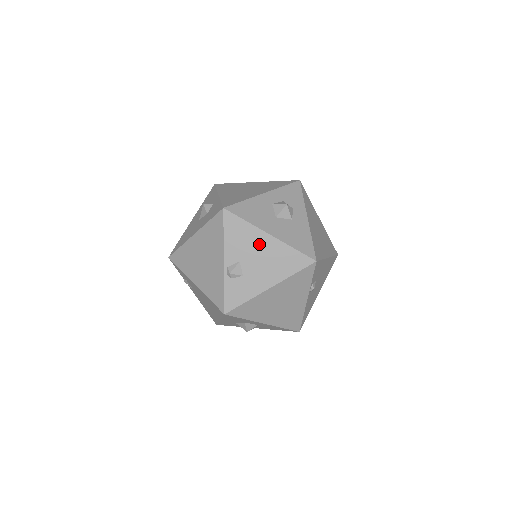
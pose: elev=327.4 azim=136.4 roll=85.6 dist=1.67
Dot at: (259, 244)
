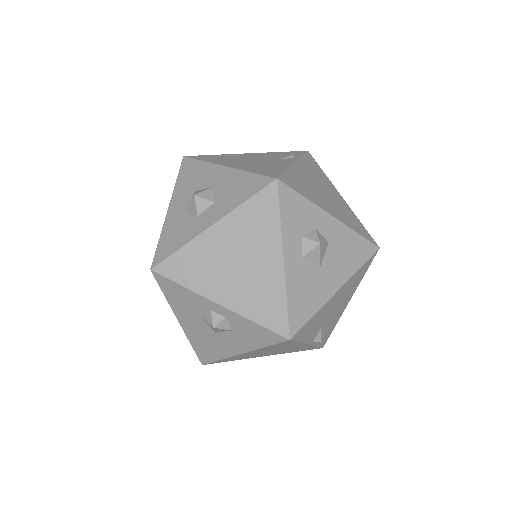
Dot at: (332, 305)
